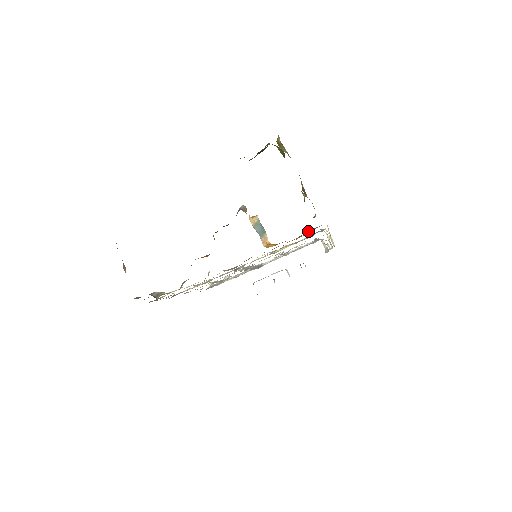
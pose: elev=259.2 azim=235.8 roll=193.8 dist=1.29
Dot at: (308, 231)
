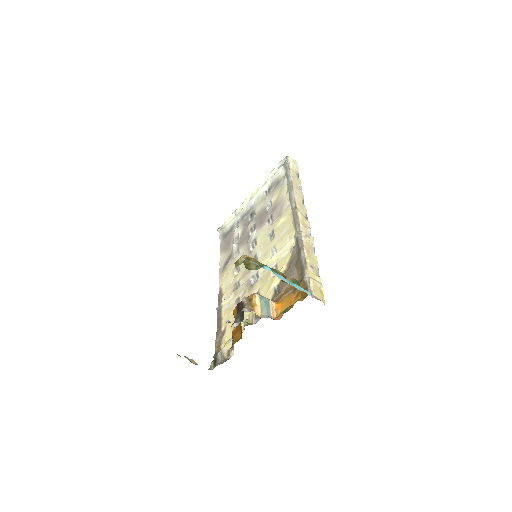
Dot at: occluded
